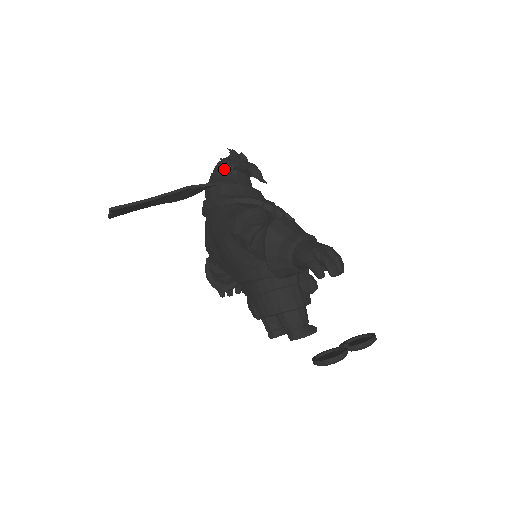
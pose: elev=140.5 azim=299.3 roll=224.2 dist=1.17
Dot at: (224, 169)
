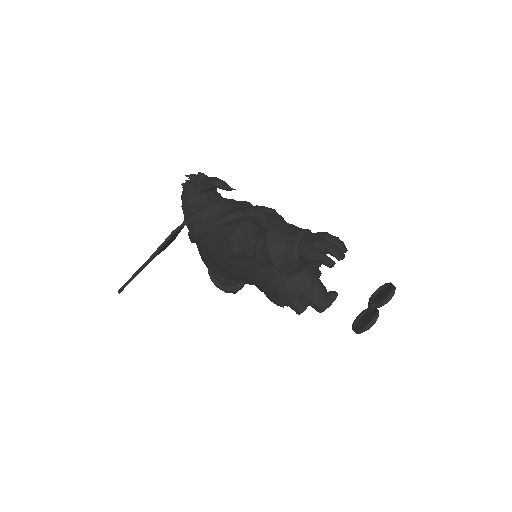
Dot at: (193, 197)
